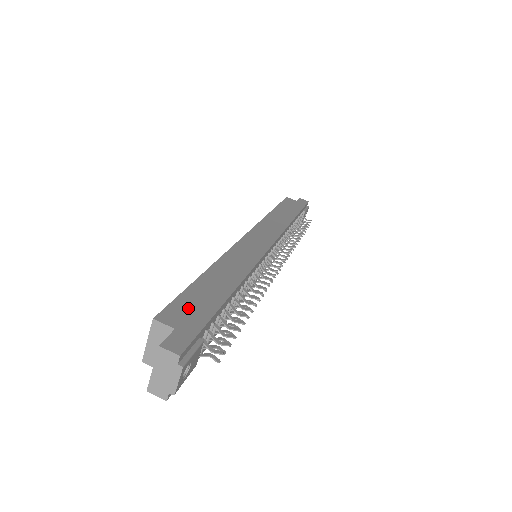
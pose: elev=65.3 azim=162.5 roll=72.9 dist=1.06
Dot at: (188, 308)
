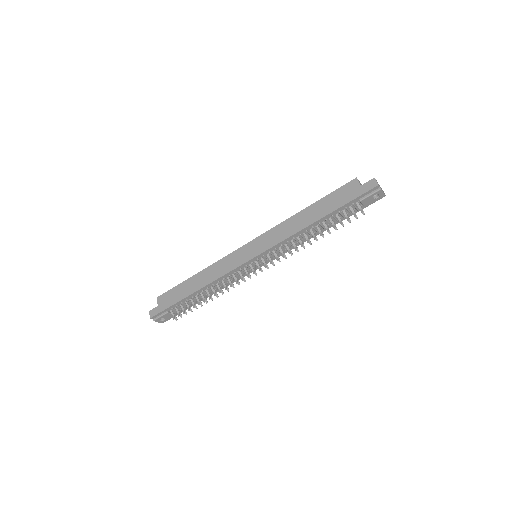
Dot at: (169, 297)
